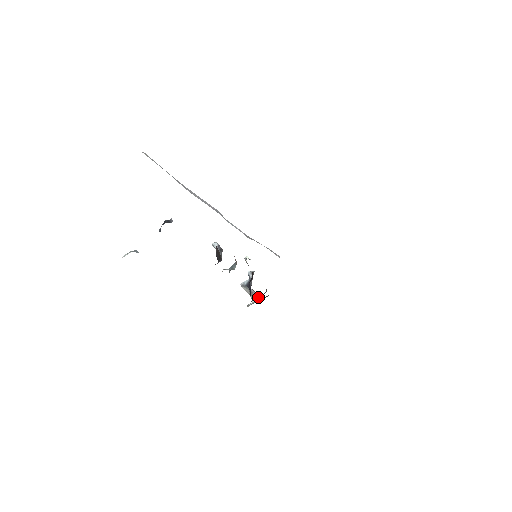
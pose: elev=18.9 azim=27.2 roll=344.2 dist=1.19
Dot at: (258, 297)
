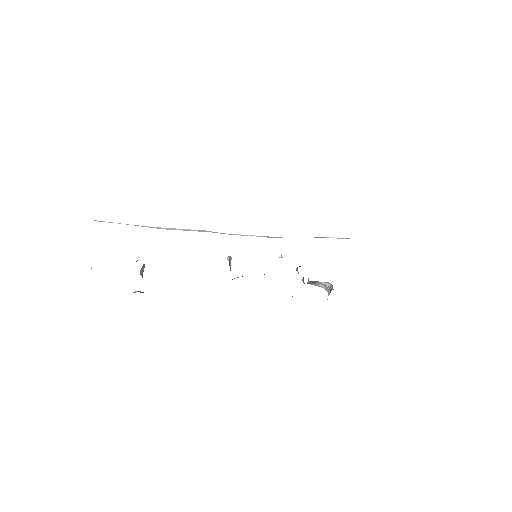
Dot at: (331, 289)
